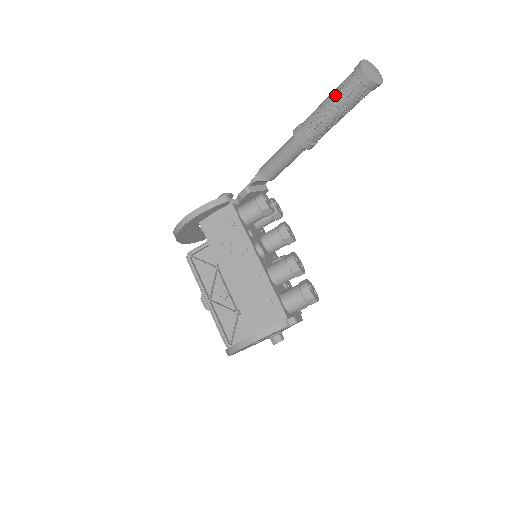
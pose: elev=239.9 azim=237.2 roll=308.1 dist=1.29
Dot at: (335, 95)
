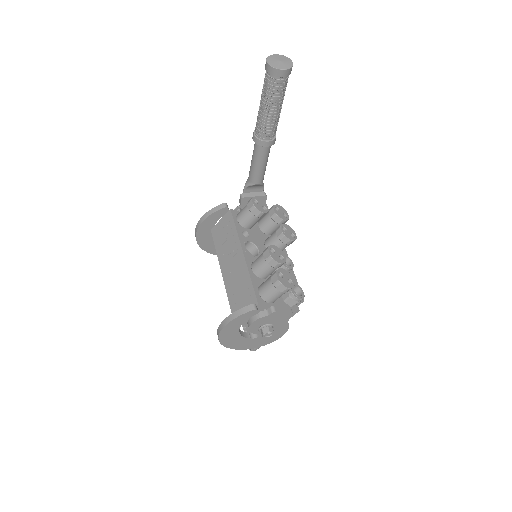
Dot at: (262, 91)
